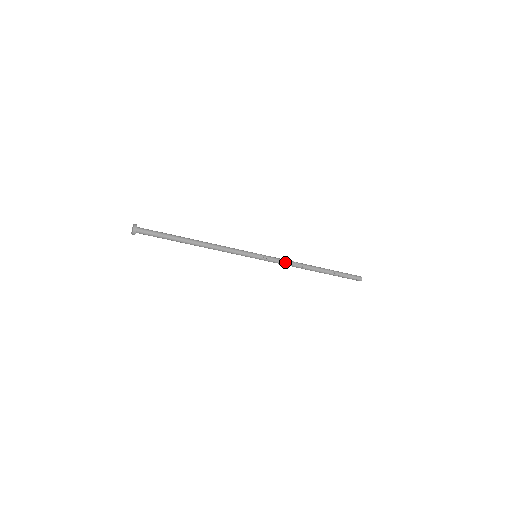
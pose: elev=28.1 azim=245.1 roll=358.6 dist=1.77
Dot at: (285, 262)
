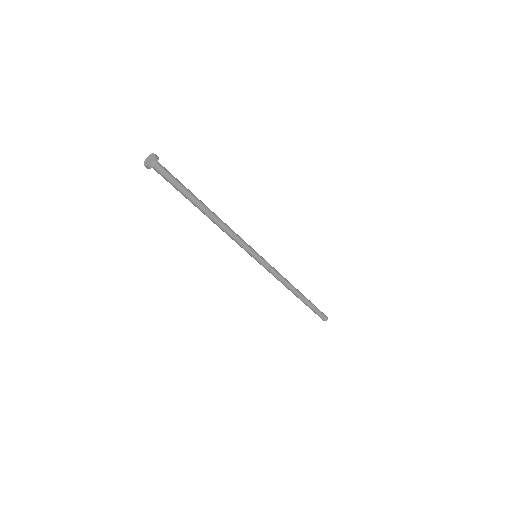
Dot at: (278, 272)
